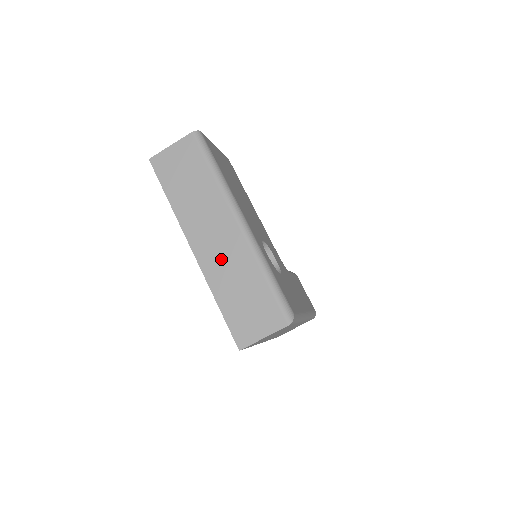
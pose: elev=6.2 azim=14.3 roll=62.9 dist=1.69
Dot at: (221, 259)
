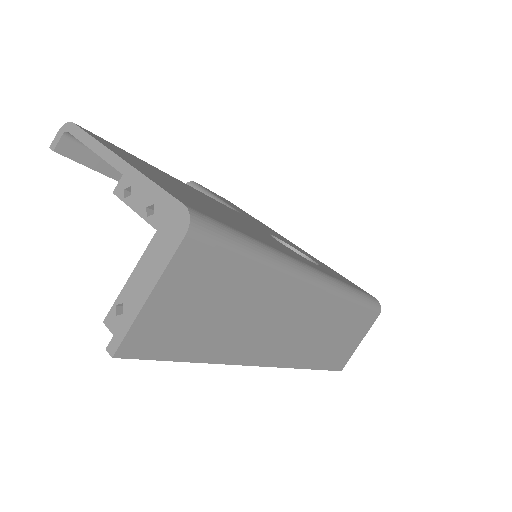
Dot at: (307, 337)
